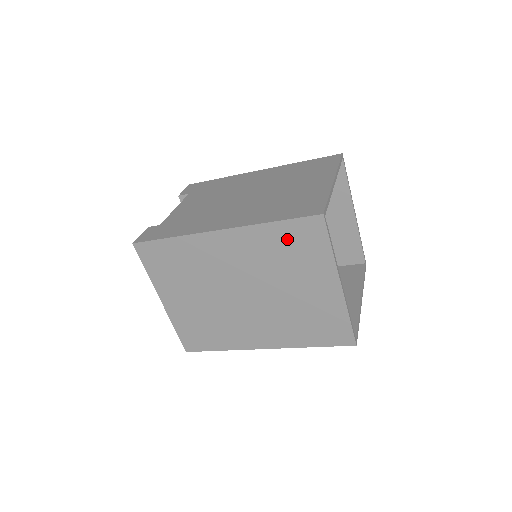
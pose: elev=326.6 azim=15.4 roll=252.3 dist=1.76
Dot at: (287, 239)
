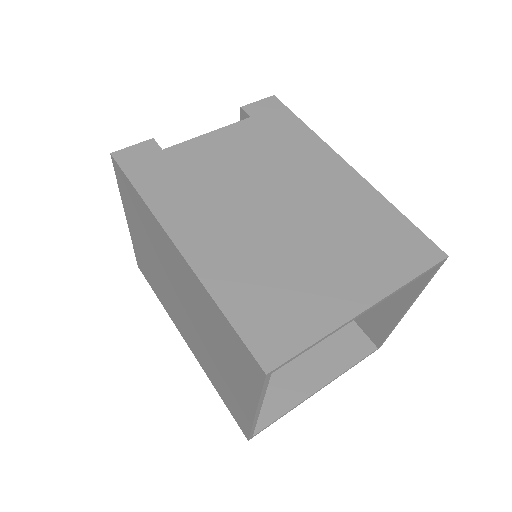
Dot at: (227, 335)
